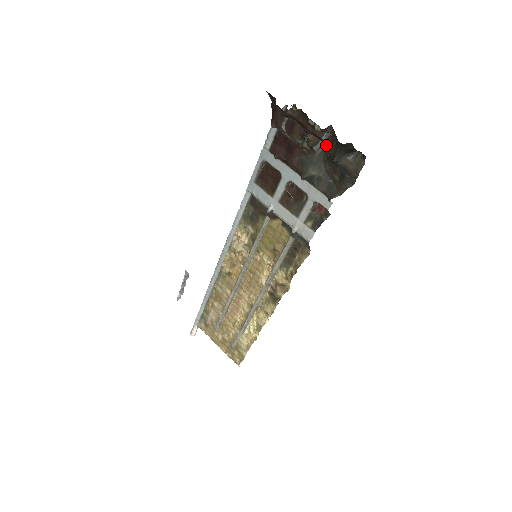
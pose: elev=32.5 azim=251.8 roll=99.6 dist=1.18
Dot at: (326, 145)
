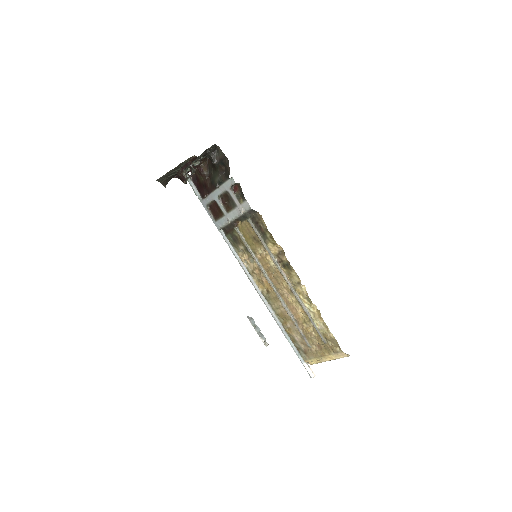
Dot at: (196, 158)
